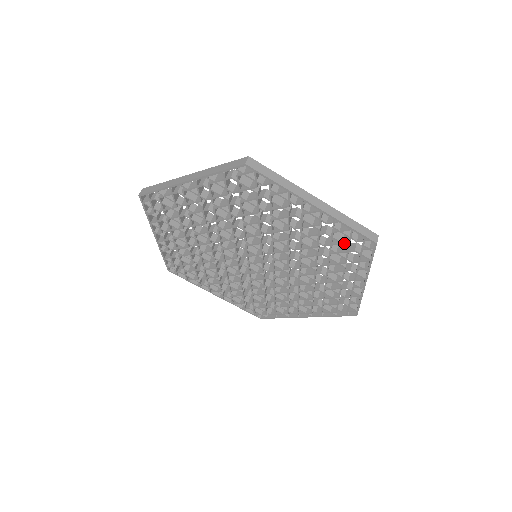
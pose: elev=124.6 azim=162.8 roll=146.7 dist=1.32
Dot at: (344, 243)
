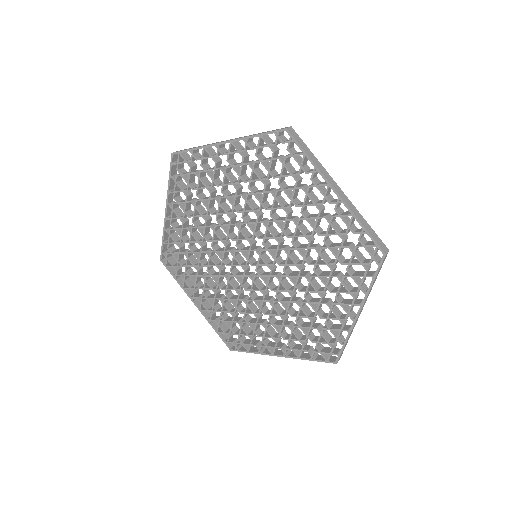
Dot at: (272, 157)
